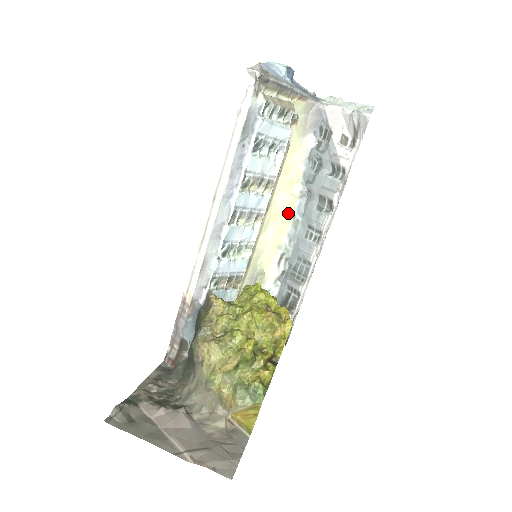
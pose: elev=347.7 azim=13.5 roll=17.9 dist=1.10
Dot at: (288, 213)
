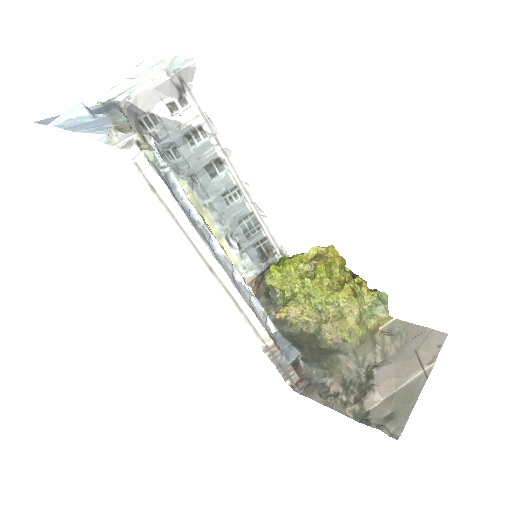
Dot at: (199, 209)
